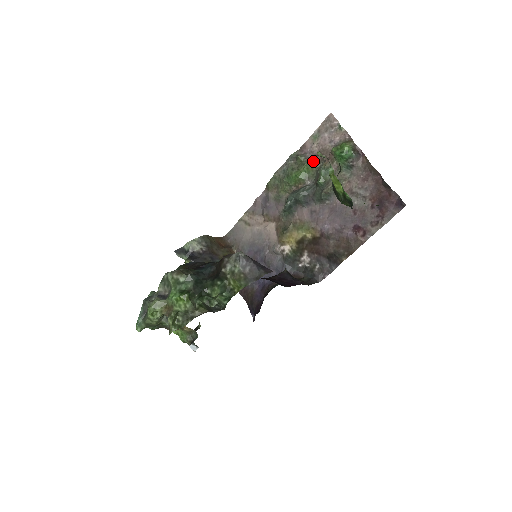
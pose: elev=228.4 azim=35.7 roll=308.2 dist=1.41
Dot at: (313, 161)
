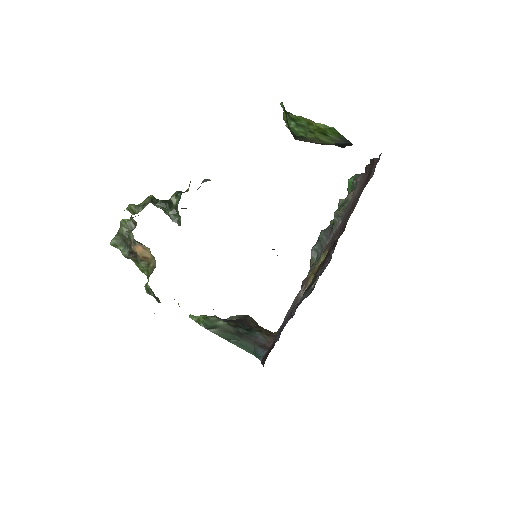
Dot at: occluded
